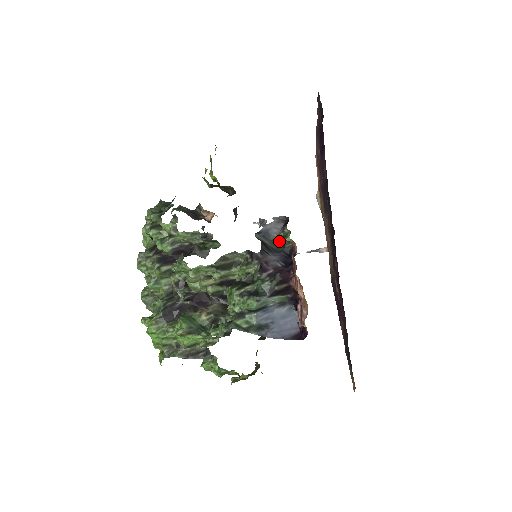
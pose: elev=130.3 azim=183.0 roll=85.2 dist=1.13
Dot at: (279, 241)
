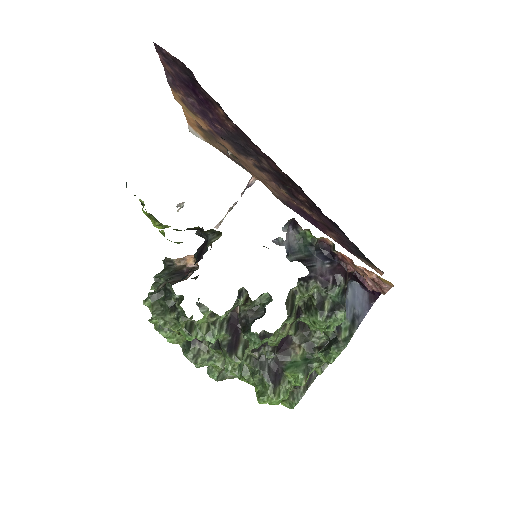
Dot at: (303, 244)
